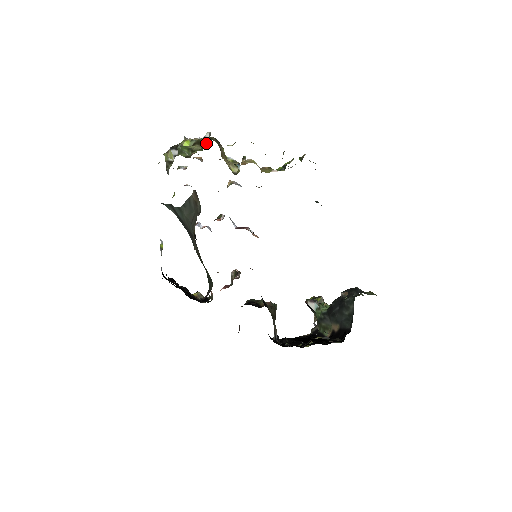
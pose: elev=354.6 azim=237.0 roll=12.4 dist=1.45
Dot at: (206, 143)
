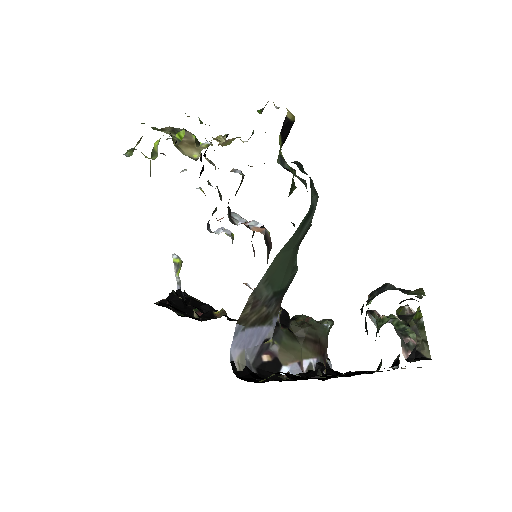
Dot at: occluded
